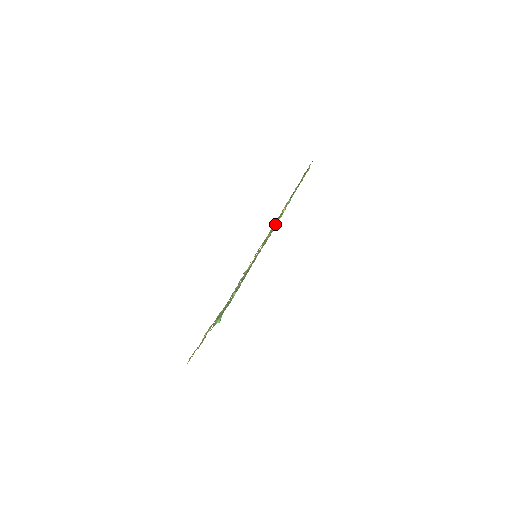
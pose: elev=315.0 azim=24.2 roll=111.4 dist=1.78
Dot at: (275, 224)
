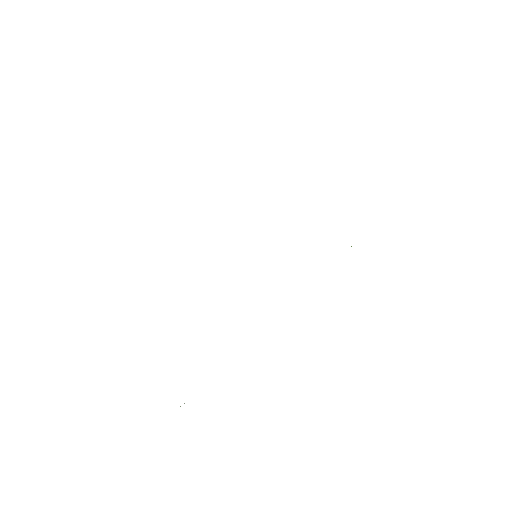
Dot at: occluded
